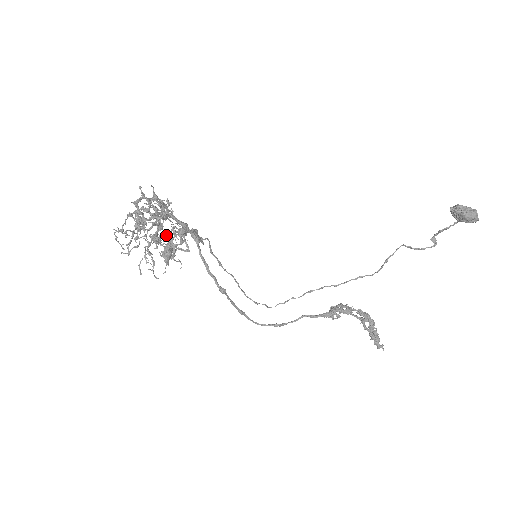
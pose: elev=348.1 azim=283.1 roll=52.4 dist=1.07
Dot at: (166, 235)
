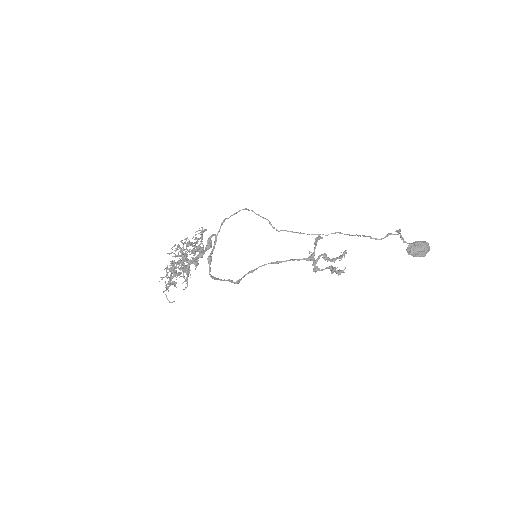
Dot at: (188, 239)
